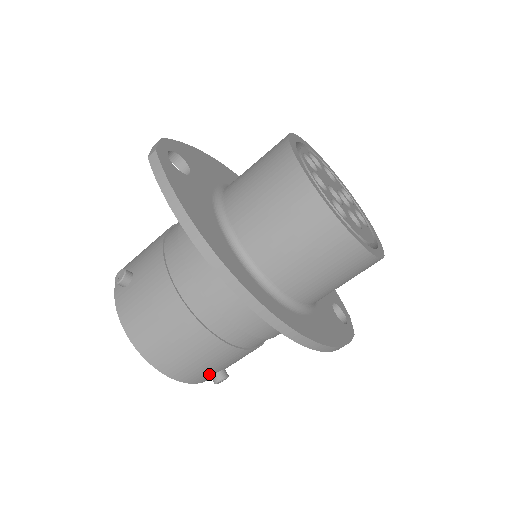
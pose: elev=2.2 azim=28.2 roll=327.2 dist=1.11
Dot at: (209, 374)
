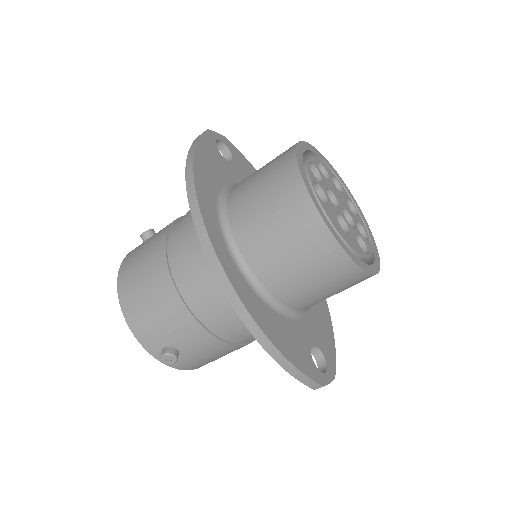
Dot at: (160, 342)
